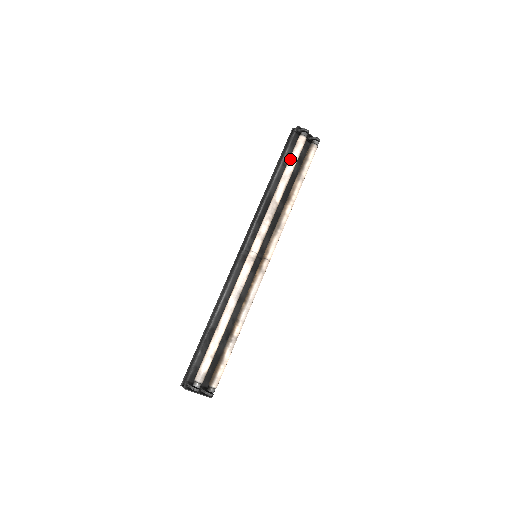
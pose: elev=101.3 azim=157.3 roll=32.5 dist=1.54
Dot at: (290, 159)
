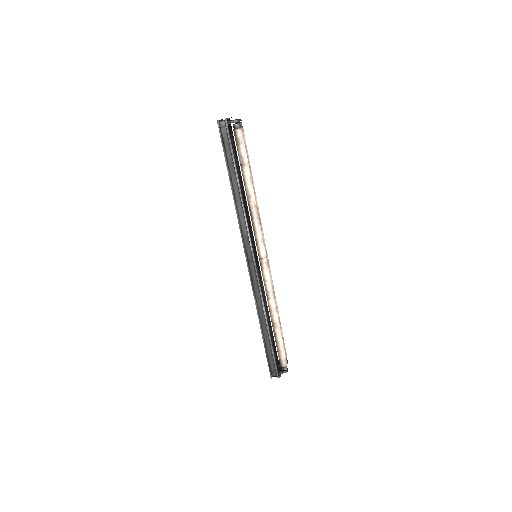
Dot at: (244, 159)
